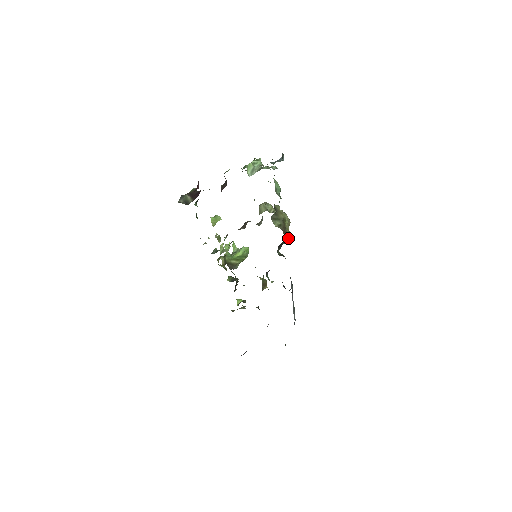
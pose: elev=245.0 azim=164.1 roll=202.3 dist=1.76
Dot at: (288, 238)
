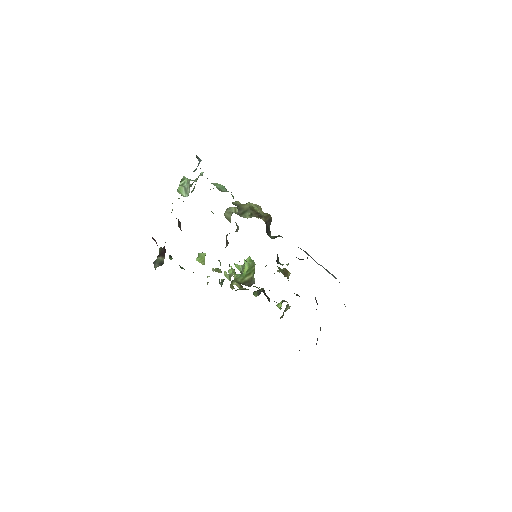
Dot at: (268, 219)
